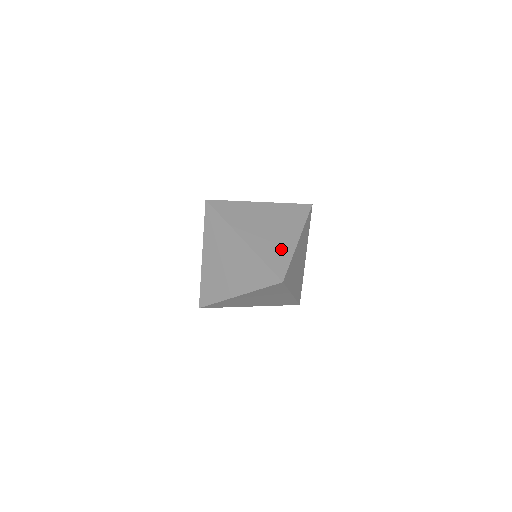
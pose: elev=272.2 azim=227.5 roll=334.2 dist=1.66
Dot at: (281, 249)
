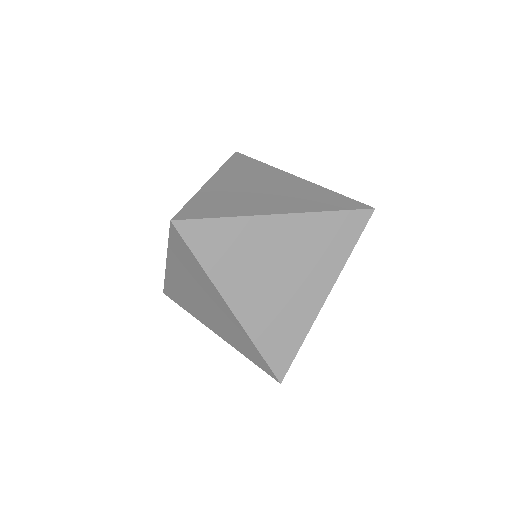
Dot at: (292, 322)
